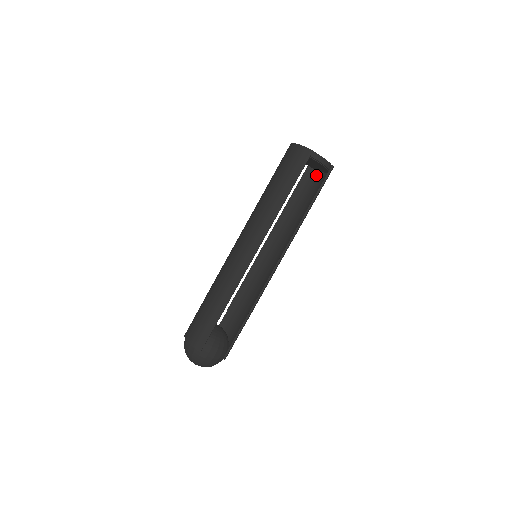
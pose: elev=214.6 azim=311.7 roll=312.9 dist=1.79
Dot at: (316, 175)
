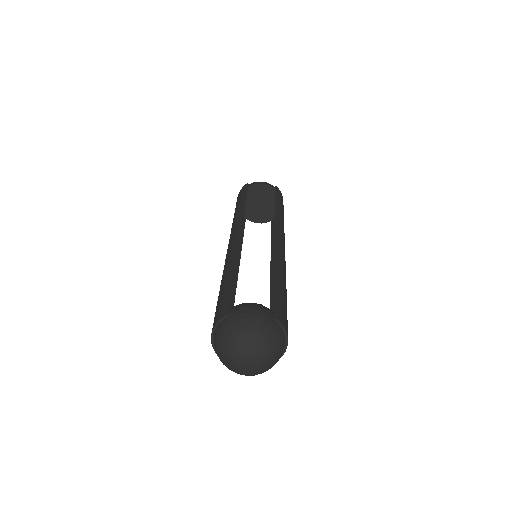
Dot at: occluded
